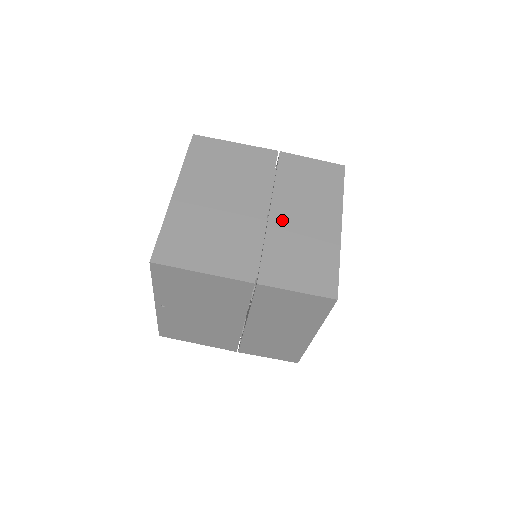
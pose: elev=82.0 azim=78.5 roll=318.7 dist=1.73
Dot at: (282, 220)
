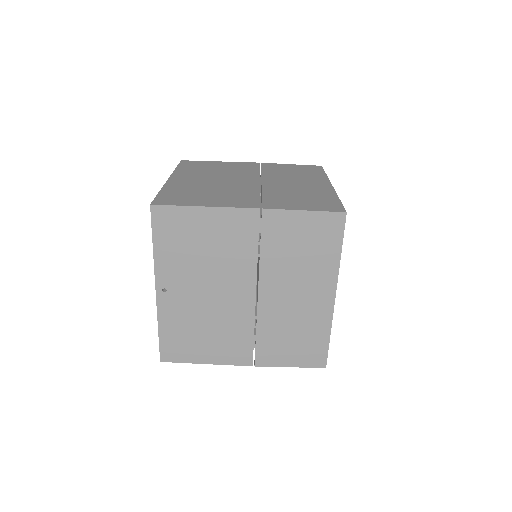
Dot at: (275, 185)
